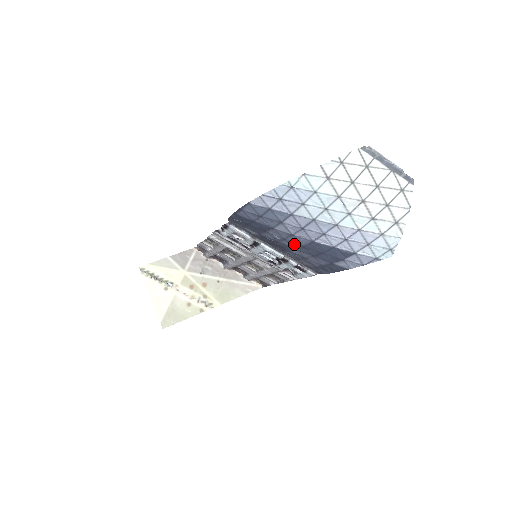
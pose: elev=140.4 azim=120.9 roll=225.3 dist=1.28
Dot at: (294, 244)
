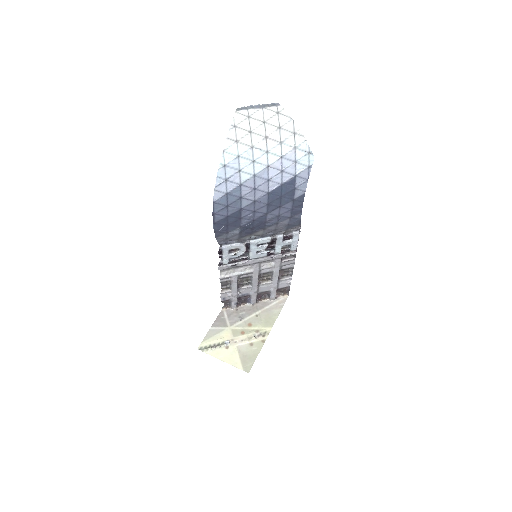
Dot at: (262, 209)
